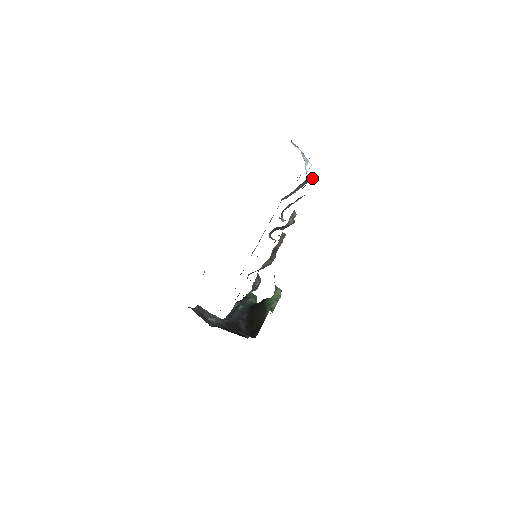
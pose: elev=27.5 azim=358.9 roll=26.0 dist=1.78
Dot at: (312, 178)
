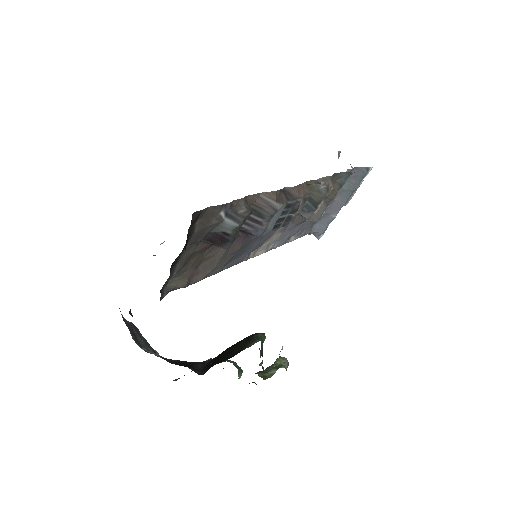
Dot at: (363, 176)
